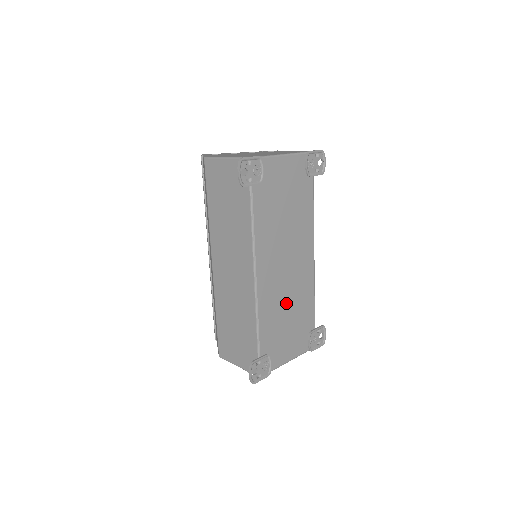
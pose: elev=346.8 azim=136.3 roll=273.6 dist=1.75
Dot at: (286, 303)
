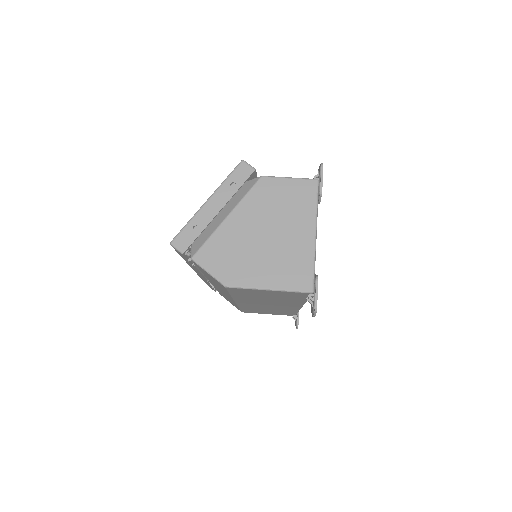
Dot at: occluded
